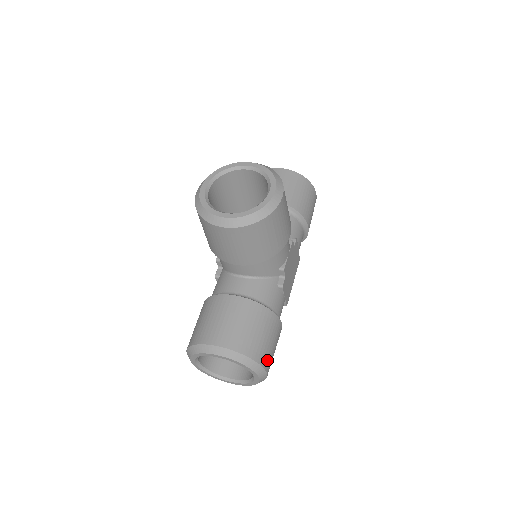
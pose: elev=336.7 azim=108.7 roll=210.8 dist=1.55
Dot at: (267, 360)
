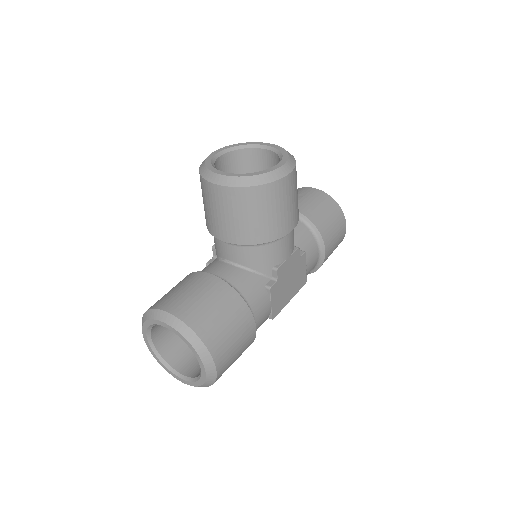
Dot at: (221, 353)
